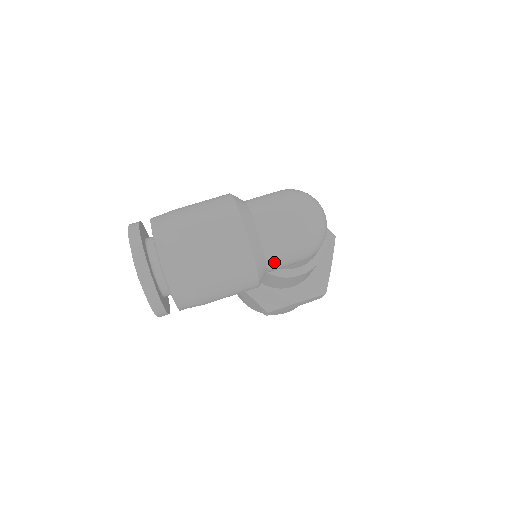
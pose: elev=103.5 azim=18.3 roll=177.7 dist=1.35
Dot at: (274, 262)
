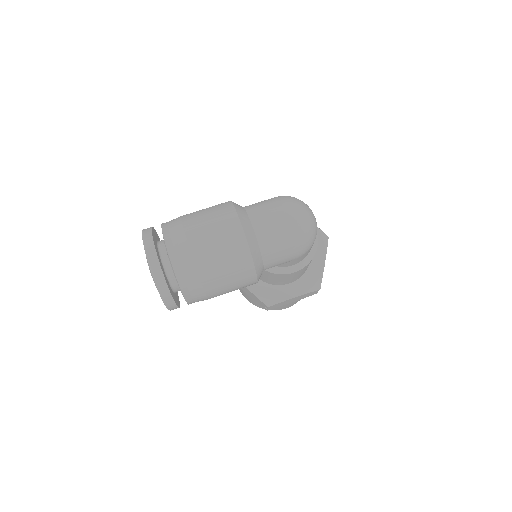
Dot at: (270, 260)
